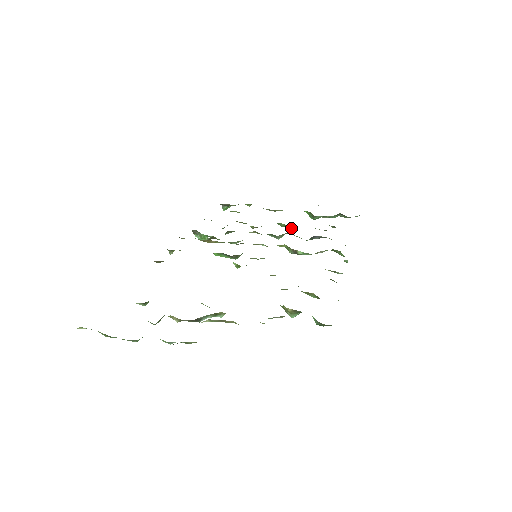
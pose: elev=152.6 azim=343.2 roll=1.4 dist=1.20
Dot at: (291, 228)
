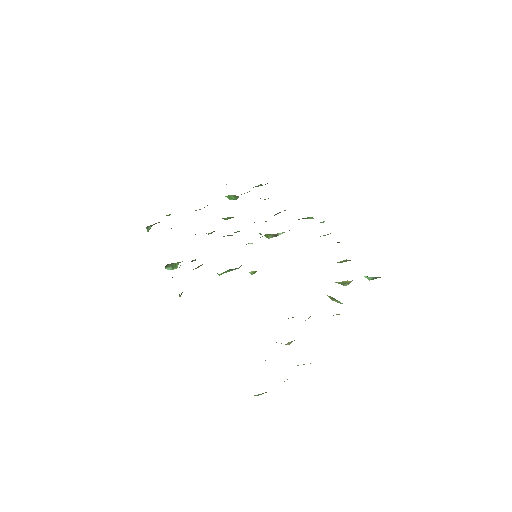
Dot at: occluded
